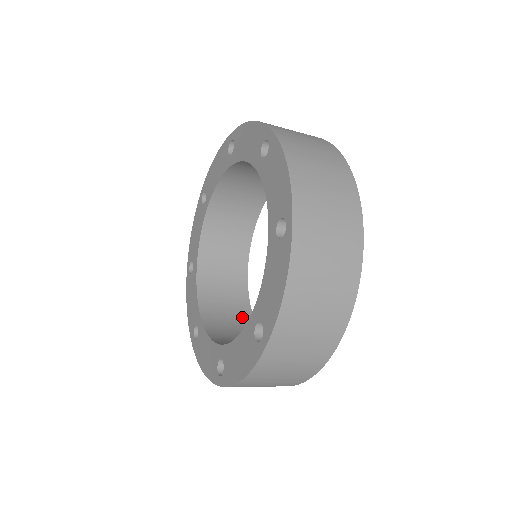
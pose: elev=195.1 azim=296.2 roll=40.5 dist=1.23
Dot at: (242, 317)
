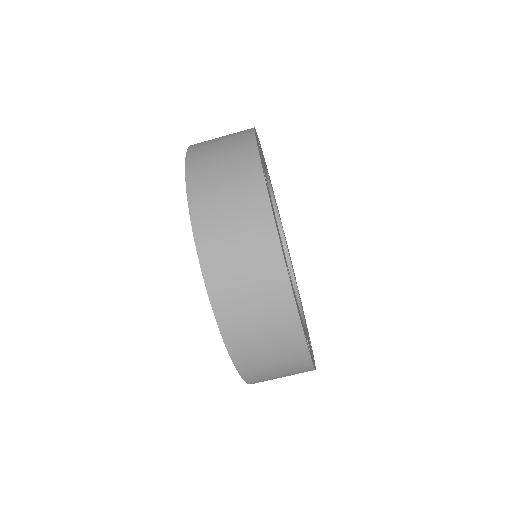
Dot at: occluded
